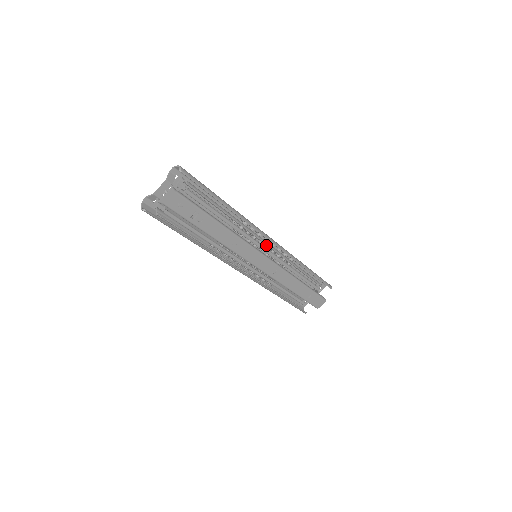
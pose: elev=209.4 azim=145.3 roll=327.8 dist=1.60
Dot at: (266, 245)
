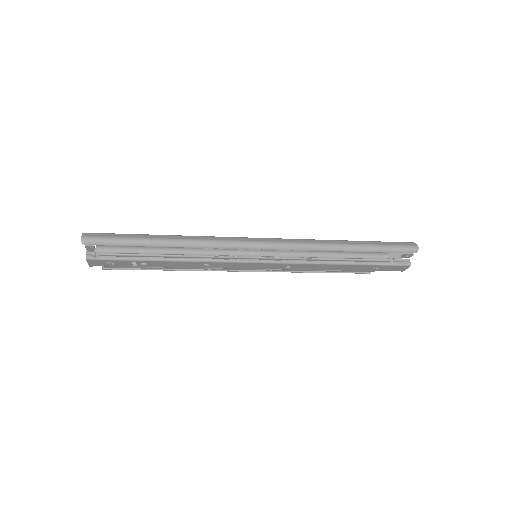
Dot at: (253, 253)
